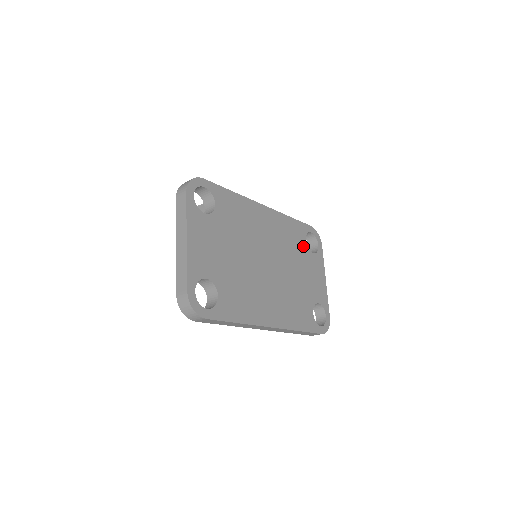
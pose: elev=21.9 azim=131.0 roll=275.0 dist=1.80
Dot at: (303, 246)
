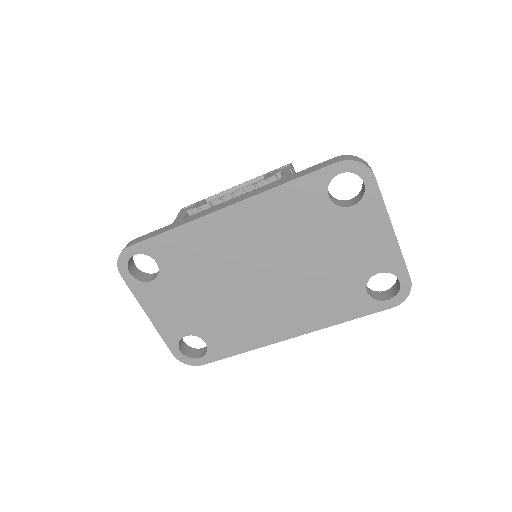
Dot at: (324, 211)
